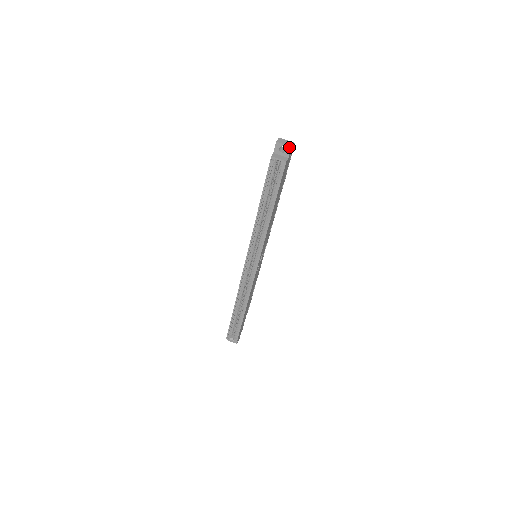
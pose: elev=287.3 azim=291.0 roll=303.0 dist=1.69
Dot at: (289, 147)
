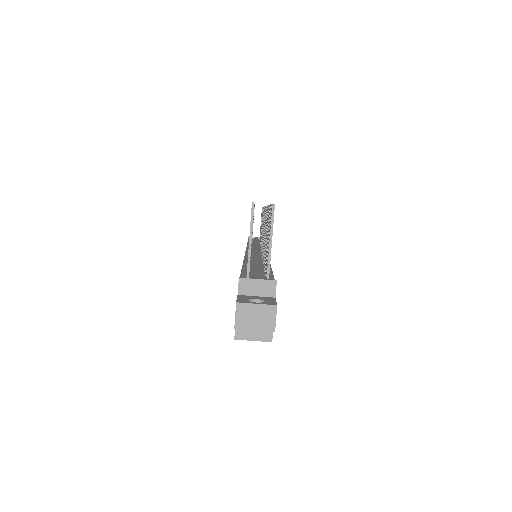
Dot at: (269, 331)
